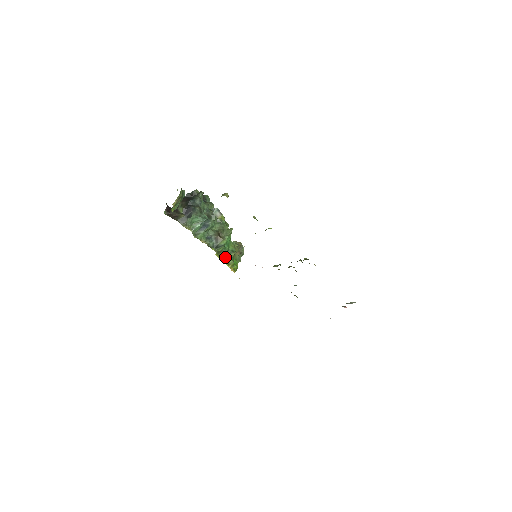
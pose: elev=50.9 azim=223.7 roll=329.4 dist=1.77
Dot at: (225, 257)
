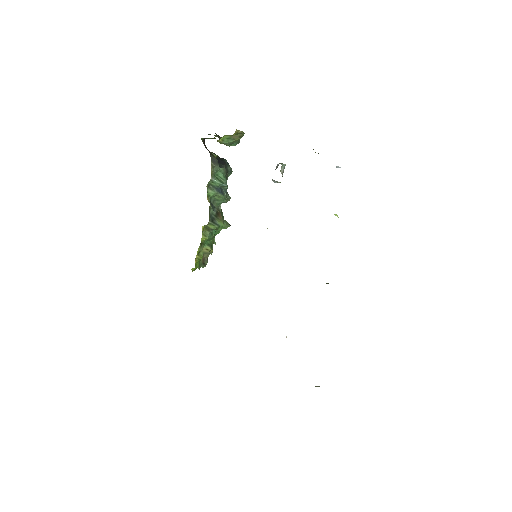
Dot at: (203, 242)
